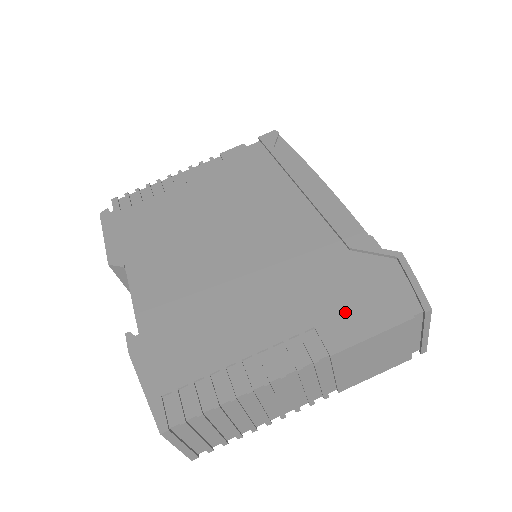
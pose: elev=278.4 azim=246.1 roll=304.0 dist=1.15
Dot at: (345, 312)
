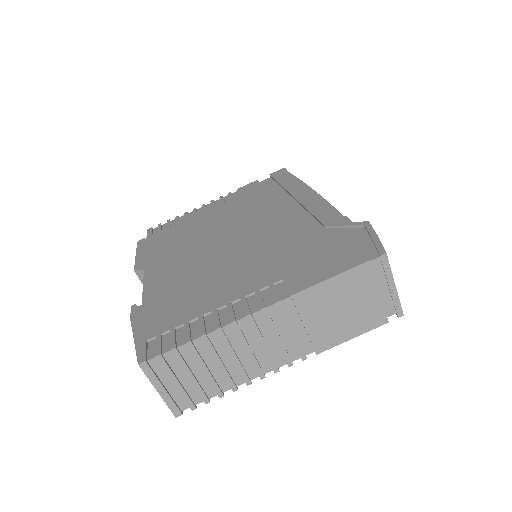
Dot at: (311, 266)
